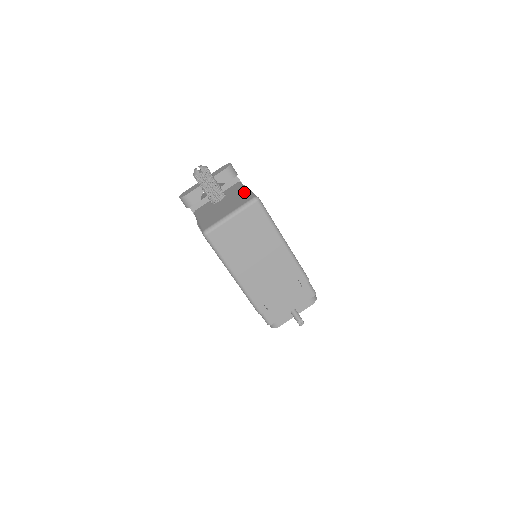
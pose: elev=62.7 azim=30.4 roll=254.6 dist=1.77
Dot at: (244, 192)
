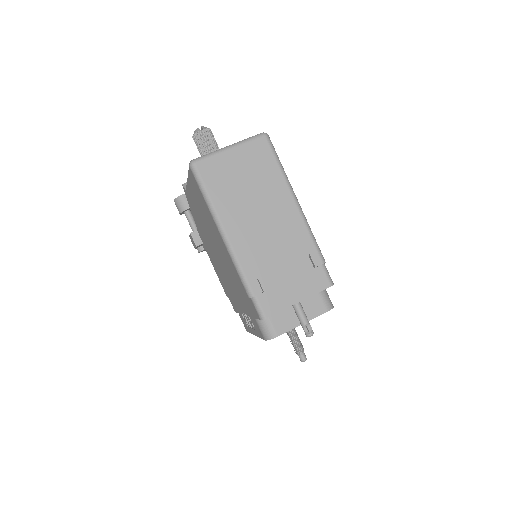
Dot at: occluded
